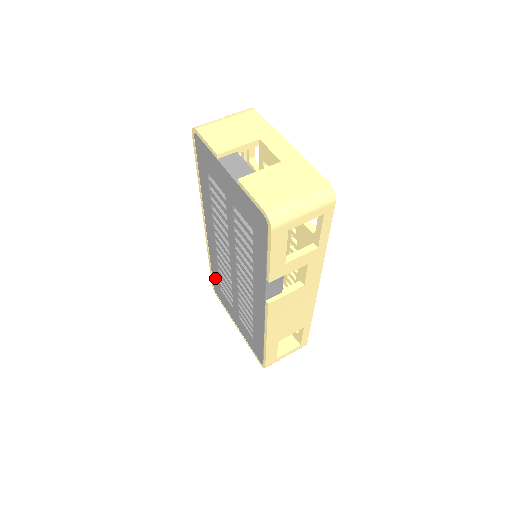
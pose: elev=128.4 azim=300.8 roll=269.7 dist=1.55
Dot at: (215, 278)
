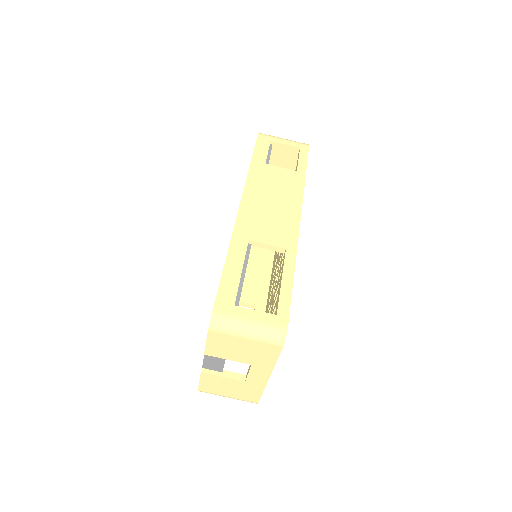
Dot at: occluded
